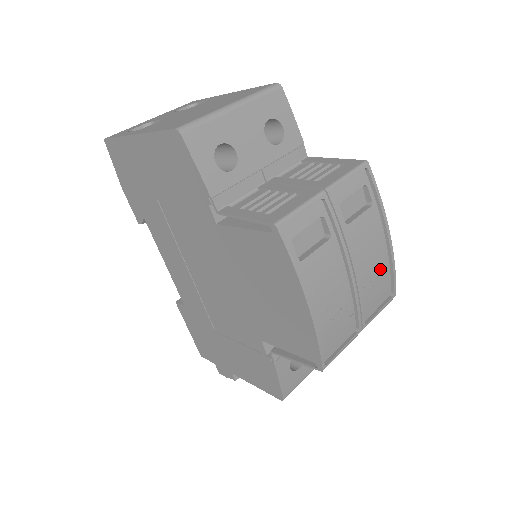
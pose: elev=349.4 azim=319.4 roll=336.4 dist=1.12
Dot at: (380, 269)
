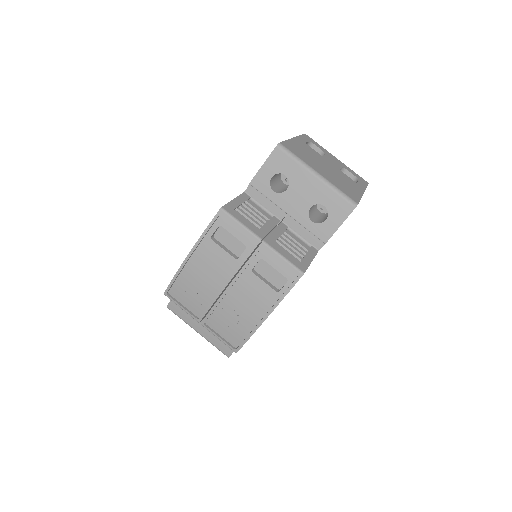
Dot at: (243, 322)
